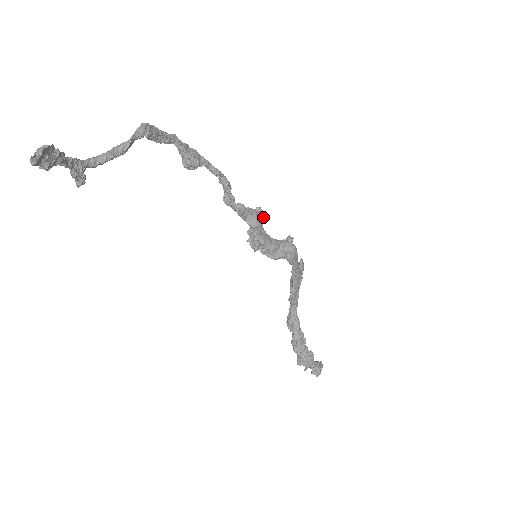
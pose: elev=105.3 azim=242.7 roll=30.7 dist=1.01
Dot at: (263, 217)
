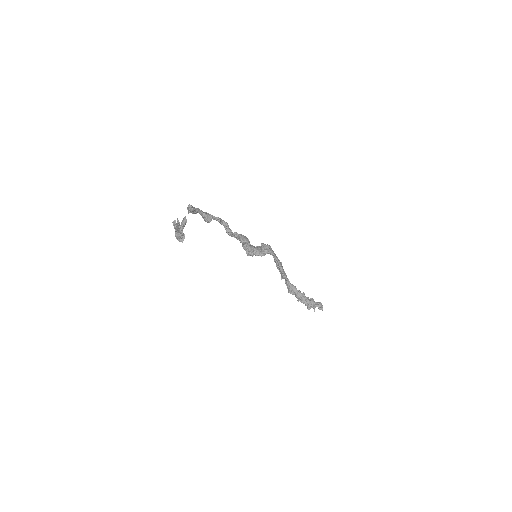
Dot at: occluded
